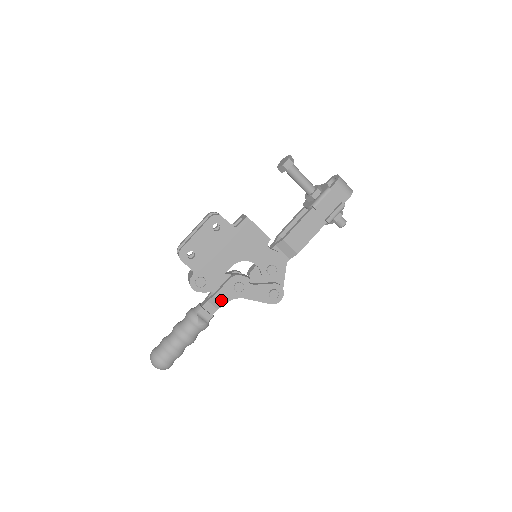
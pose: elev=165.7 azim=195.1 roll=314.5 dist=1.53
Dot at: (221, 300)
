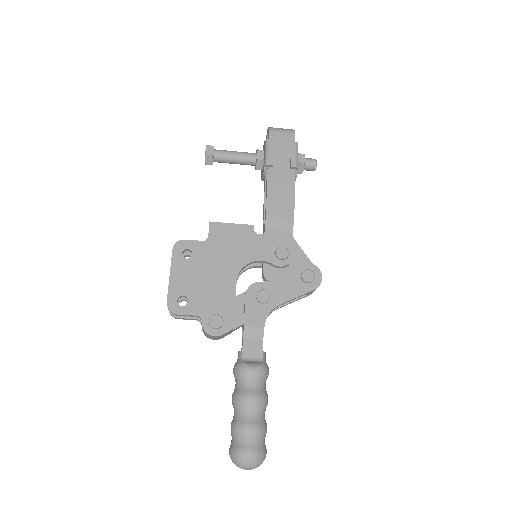
Dot at: (256, 325)
